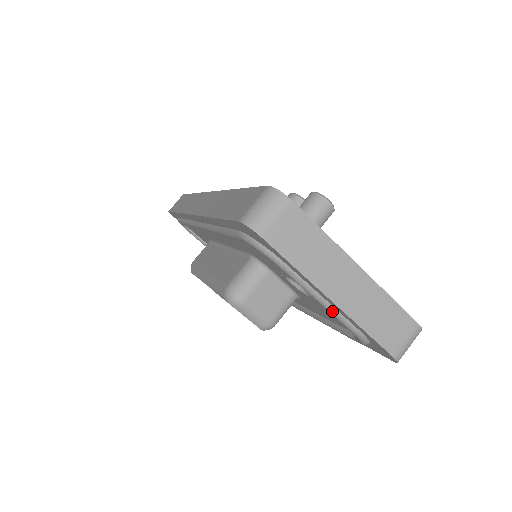
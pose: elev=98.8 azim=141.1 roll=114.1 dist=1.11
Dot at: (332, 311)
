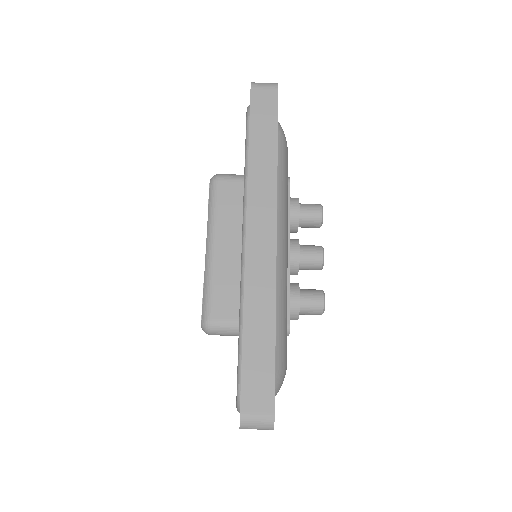
Dot at: occluded
